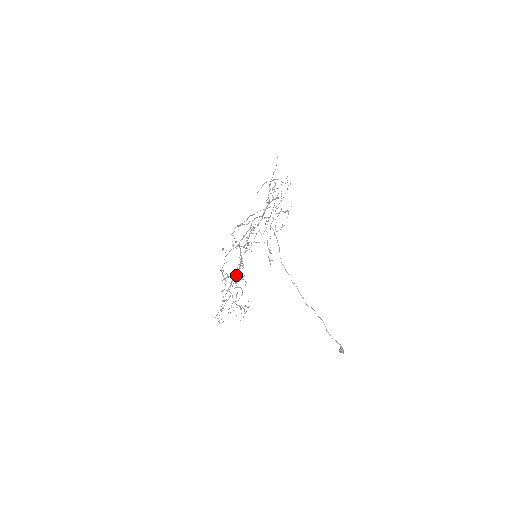
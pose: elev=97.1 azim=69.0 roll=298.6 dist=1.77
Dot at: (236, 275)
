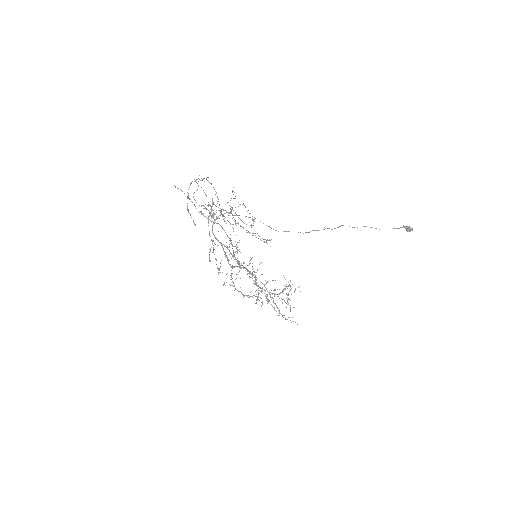
Dot at: occluded
